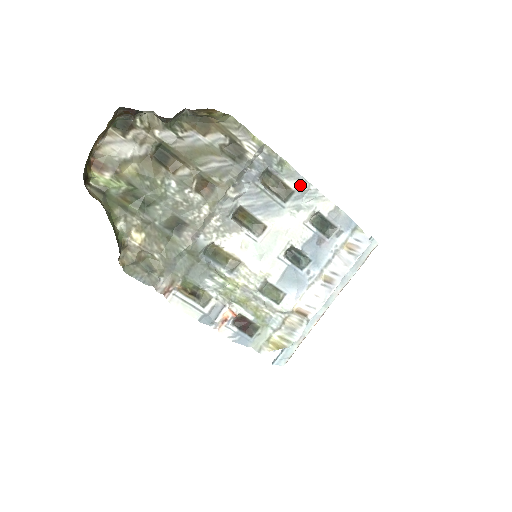
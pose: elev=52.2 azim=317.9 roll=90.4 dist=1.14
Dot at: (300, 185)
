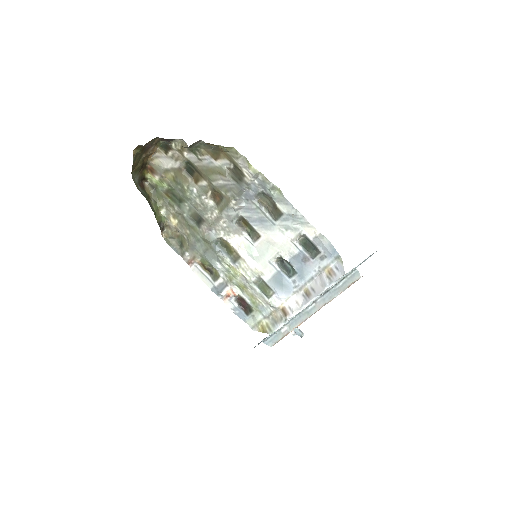
Dot at: (288, 210)
